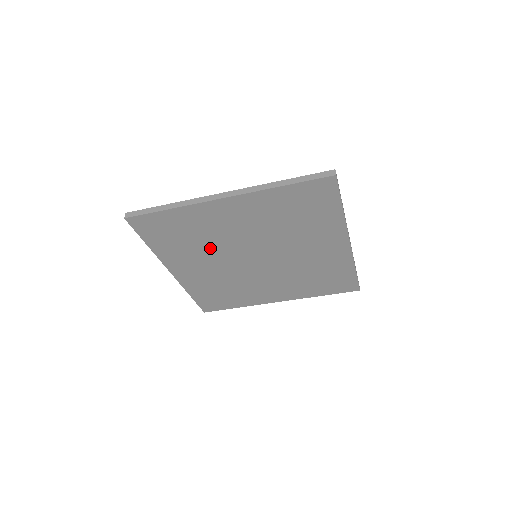
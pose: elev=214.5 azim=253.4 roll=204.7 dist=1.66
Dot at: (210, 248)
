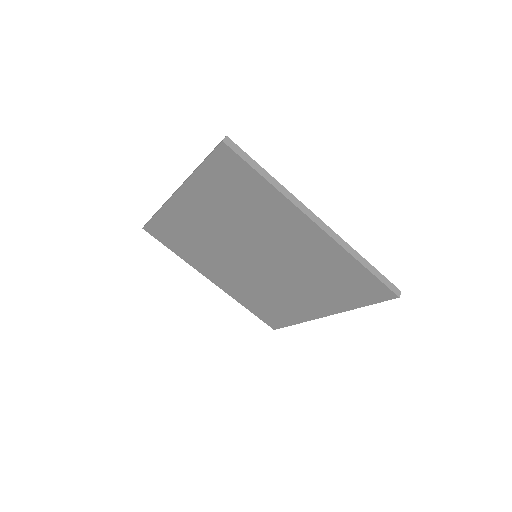
Dot at: (239, 222)
